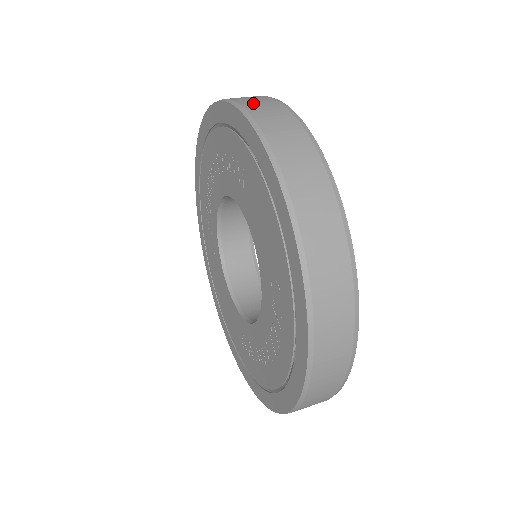
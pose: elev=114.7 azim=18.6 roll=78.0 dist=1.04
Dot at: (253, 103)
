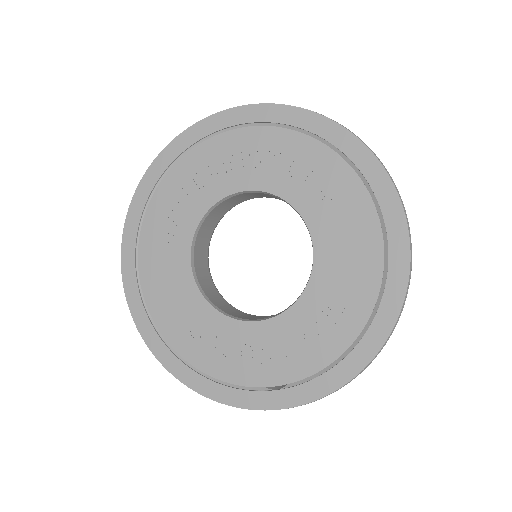
Dot at: occluded
